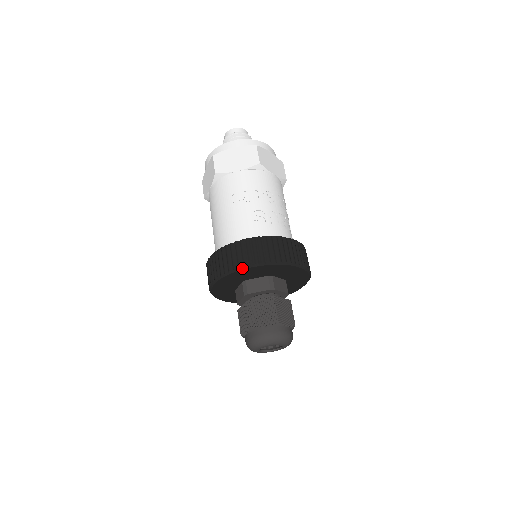
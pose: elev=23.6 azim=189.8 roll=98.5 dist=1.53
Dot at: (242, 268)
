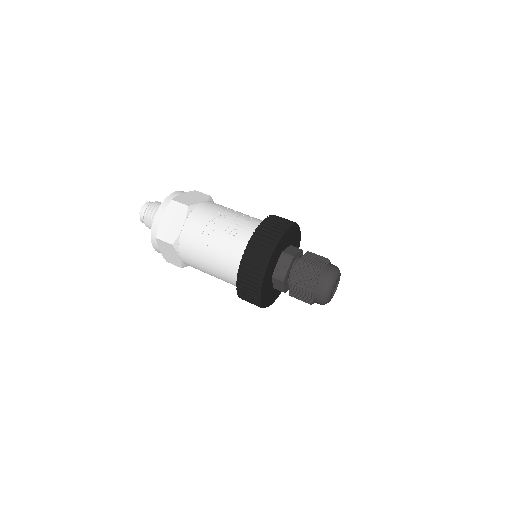
Dot at: (265, 269)
